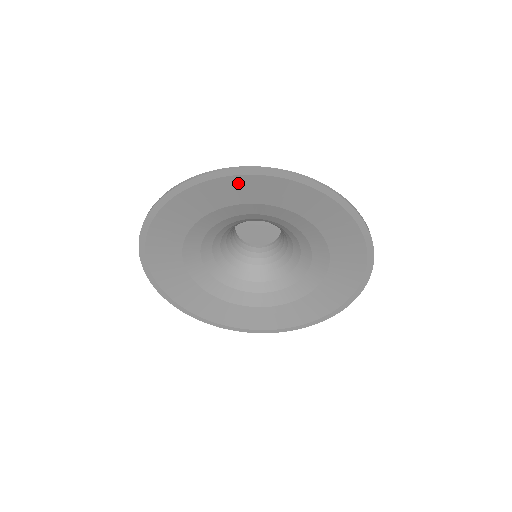
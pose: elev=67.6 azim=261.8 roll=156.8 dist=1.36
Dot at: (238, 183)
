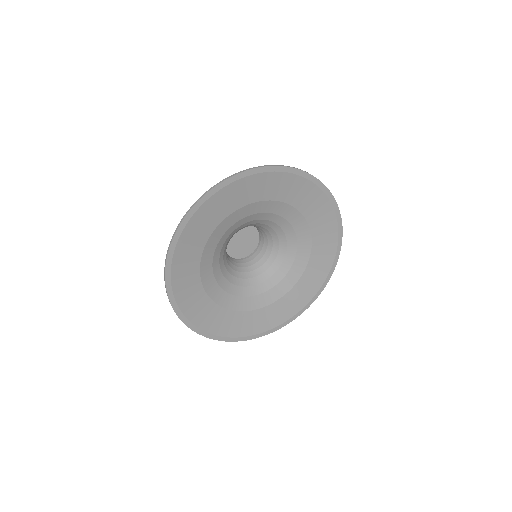
Dot at: (307, 188)
